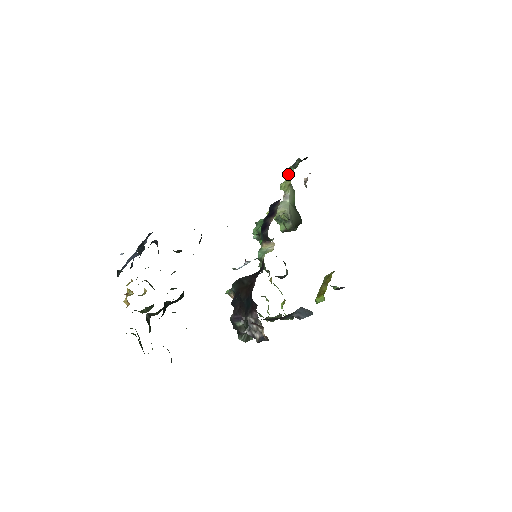
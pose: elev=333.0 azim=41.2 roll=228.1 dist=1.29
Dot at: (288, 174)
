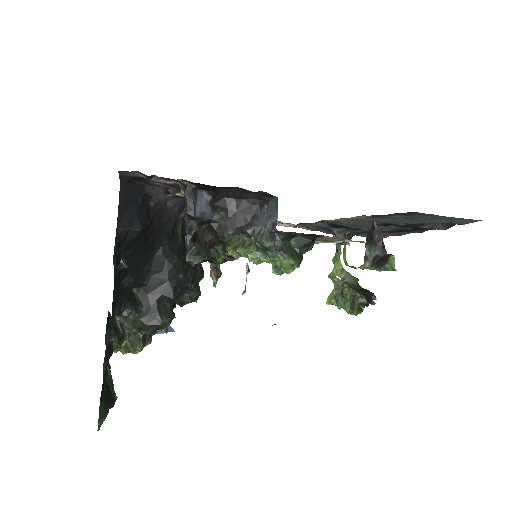
Dot at: (335, 259)
